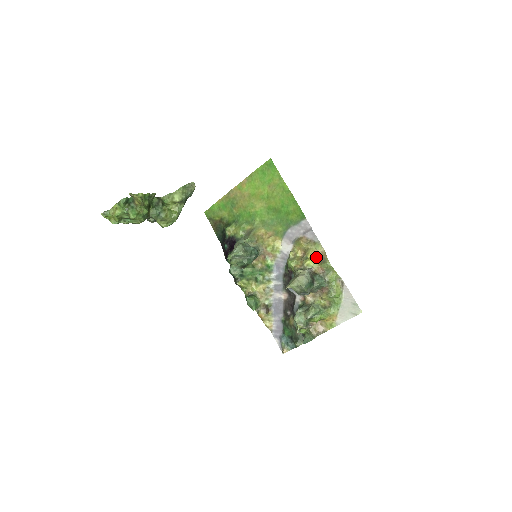
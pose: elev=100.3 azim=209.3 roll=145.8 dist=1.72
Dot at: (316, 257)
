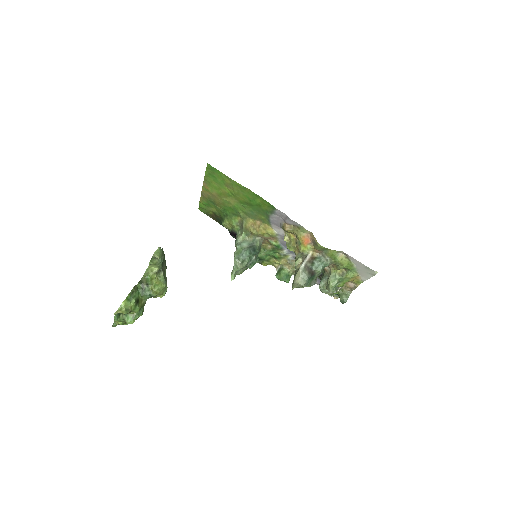
Dot at: (307, 240)
